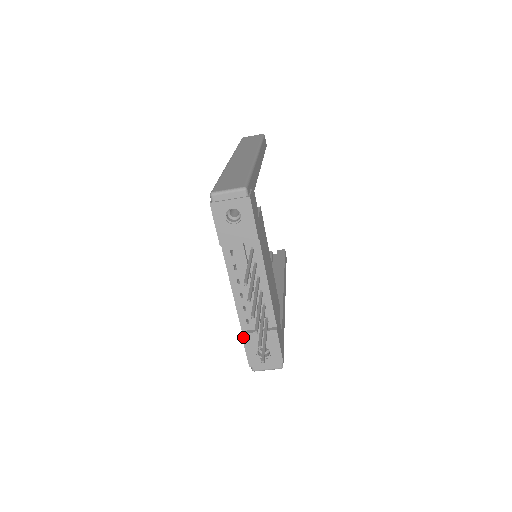
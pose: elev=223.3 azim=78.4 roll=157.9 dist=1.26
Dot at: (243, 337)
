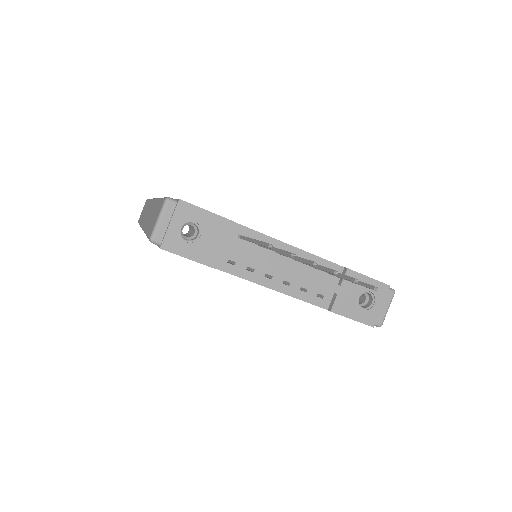
Dot at: (335, 312)
